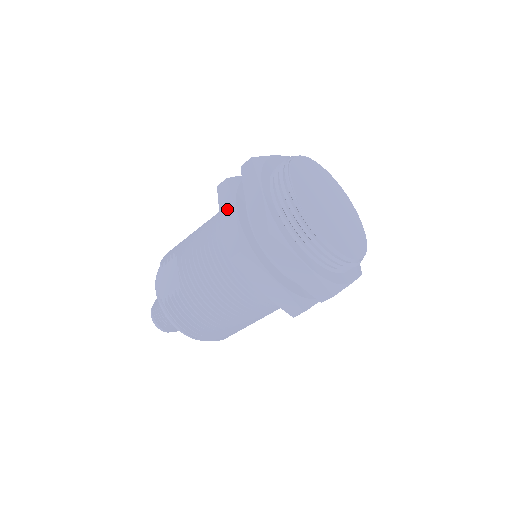
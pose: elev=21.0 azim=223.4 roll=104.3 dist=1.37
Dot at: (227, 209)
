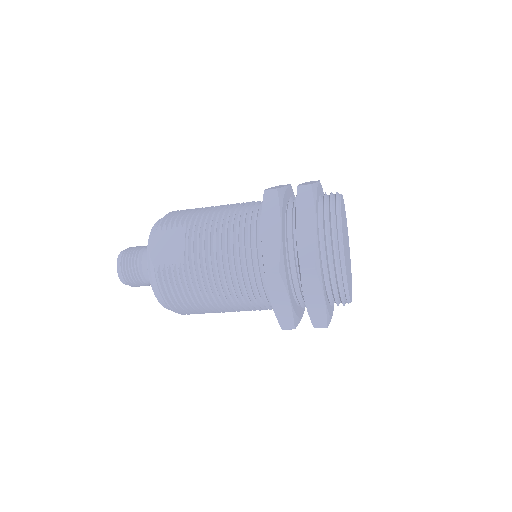
Dot at: (272, 220)
